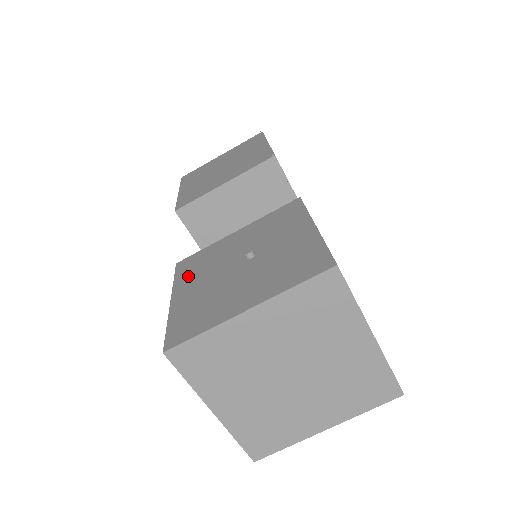
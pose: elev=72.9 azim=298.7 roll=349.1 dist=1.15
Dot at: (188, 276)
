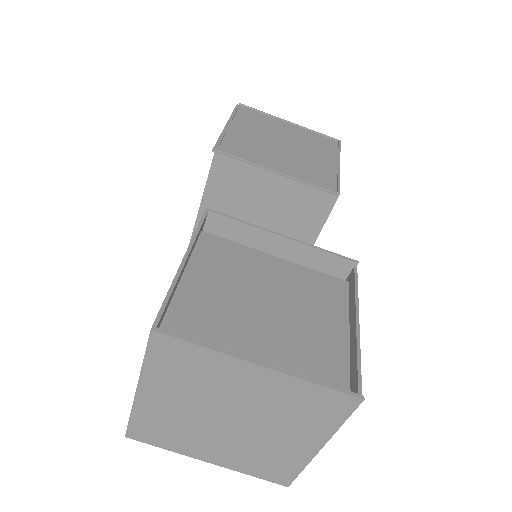
Dot at: occluded
